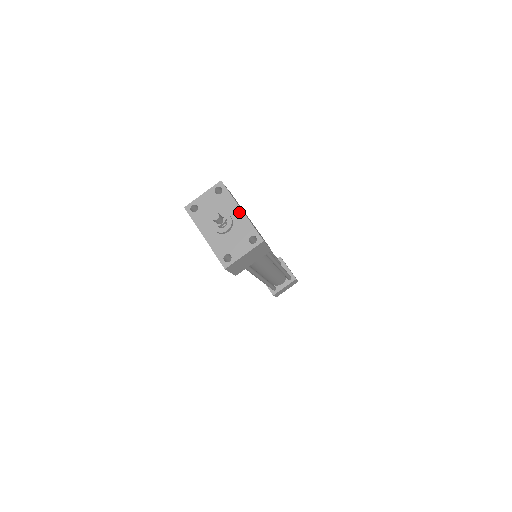
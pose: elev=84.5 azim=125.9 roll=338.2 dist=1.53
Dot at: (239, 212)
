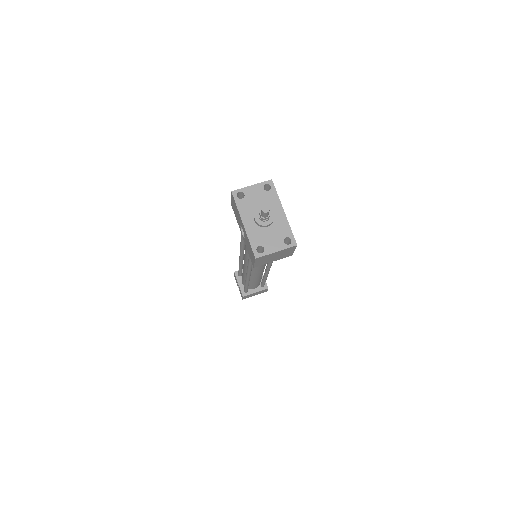
Dot at: (281, 213)
